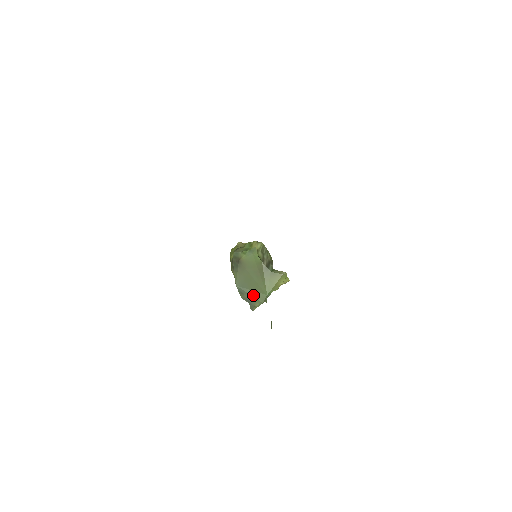
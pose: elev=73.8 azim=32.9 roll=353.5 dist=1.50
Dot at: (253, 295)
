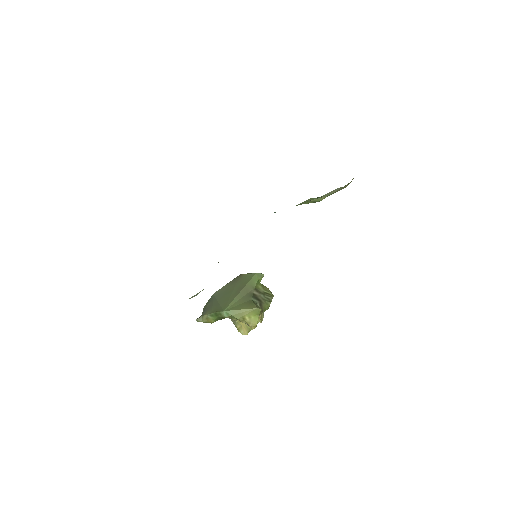
Dot at: (214, 305)
